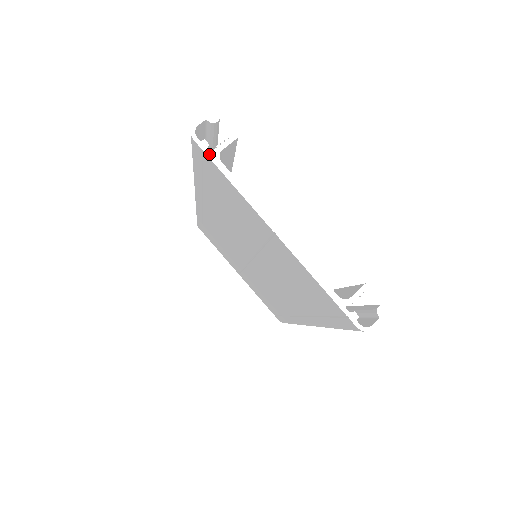
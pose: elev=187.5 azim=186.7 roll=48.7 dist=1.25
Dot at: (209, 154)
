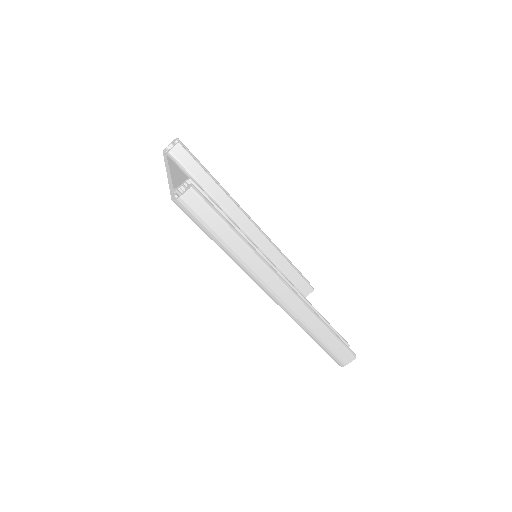
Dot at: (164, 154)
